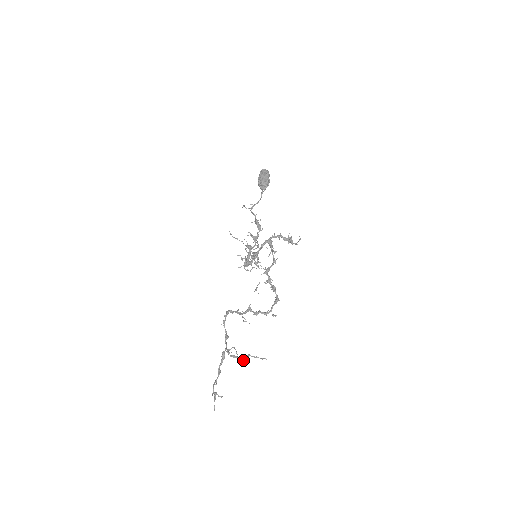
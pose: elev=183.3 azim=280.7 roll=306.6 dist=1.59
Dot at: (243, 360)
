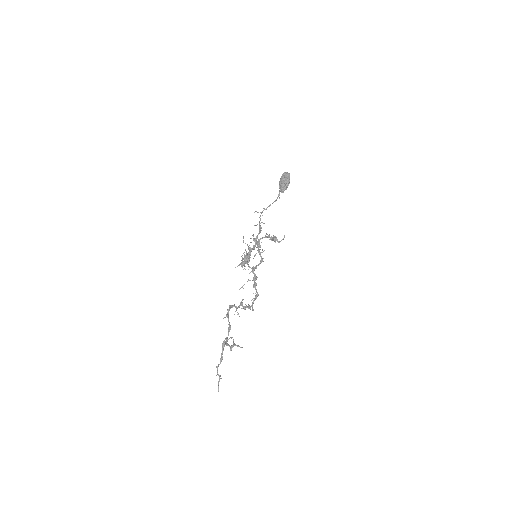
Dot at: (230, 348)
